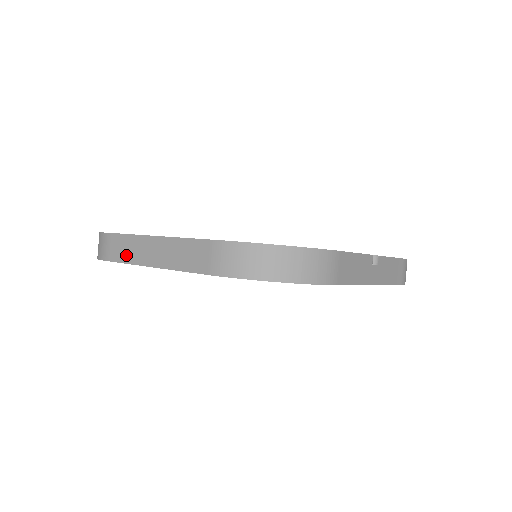
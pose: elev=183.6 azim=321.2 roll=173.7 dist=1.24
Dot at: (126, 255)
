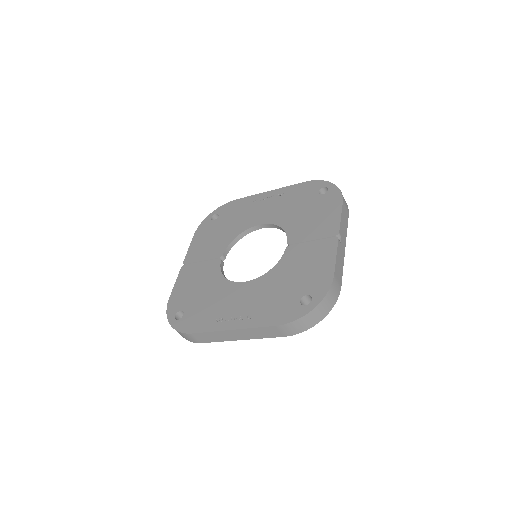
Dot at: (215, 339)
